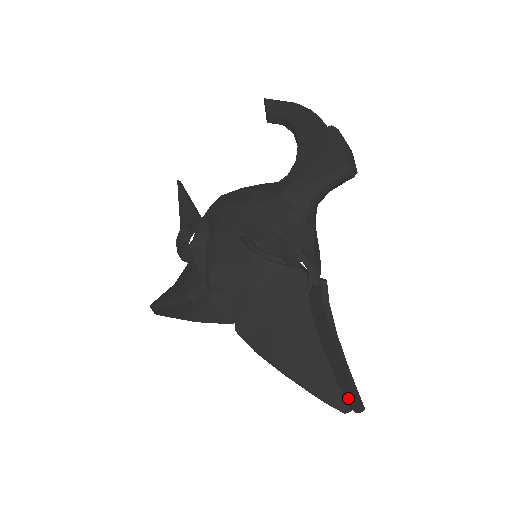
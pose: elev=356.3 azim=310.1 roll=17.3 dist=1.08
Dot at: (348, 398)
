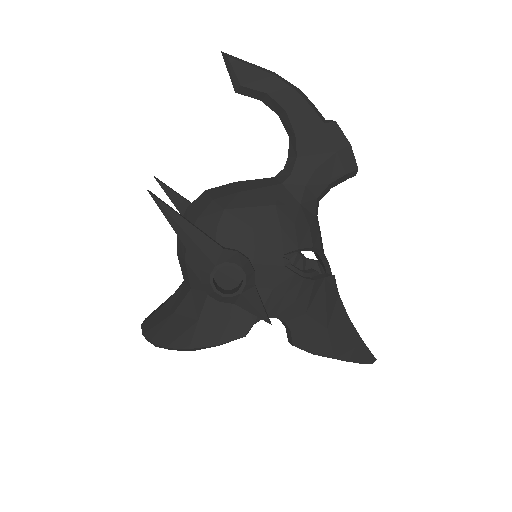
Dot at: occluded
